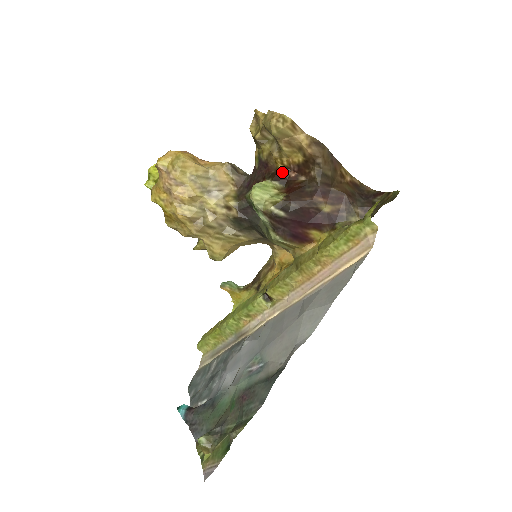
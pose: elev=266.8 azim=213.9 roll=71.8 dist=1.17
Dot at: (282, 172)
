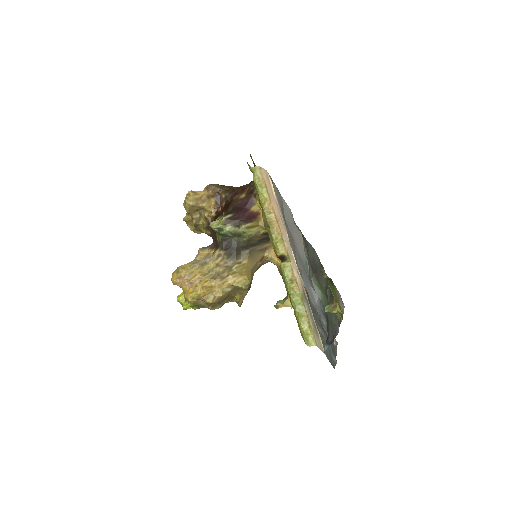
Dot at: (216, 215)
